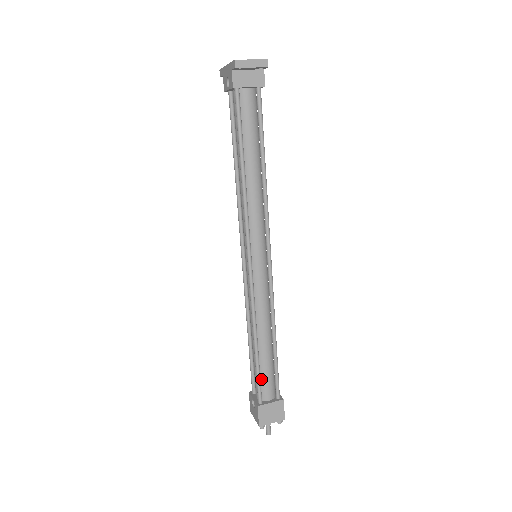
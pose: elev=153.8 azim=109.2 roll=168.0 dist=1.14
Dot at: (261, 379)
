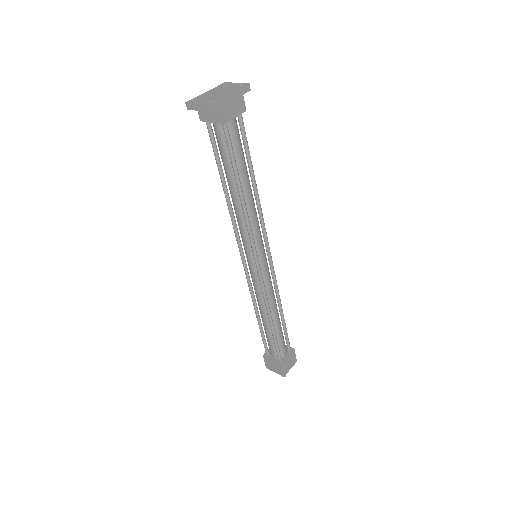
Dot at: (267, 341)
